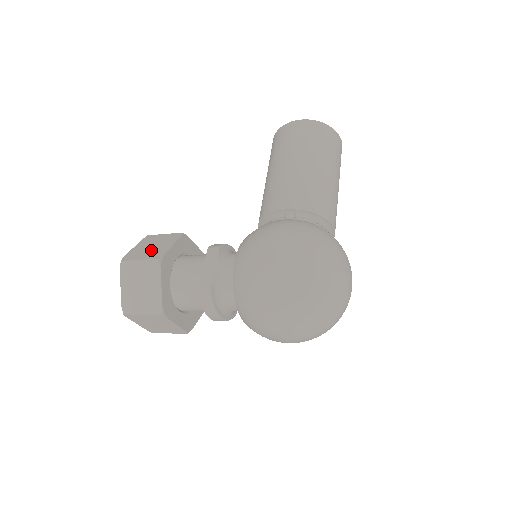
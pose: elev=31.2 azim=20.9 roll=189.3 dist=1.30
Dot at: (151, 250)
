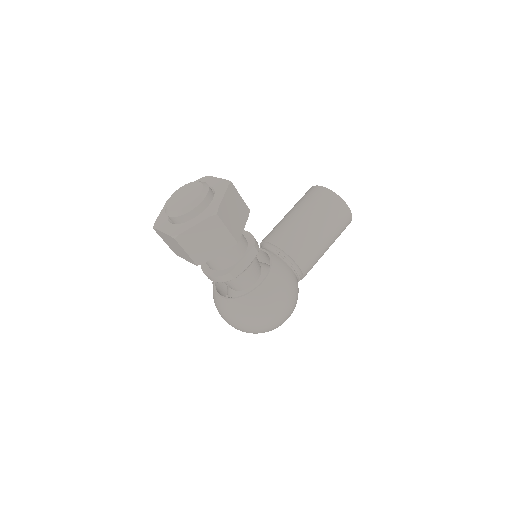
Dot at: (234, 219)
